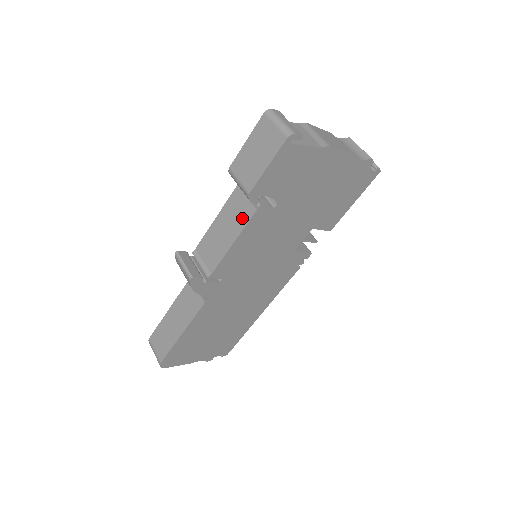
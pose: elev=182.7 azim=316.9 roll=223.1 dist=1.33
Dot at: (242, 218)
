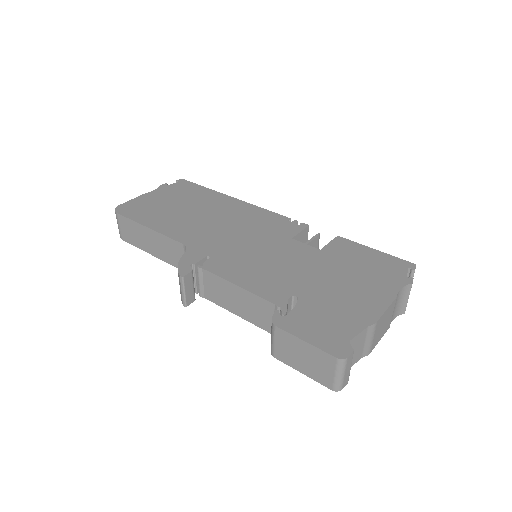
Dot at: (258, 320)
